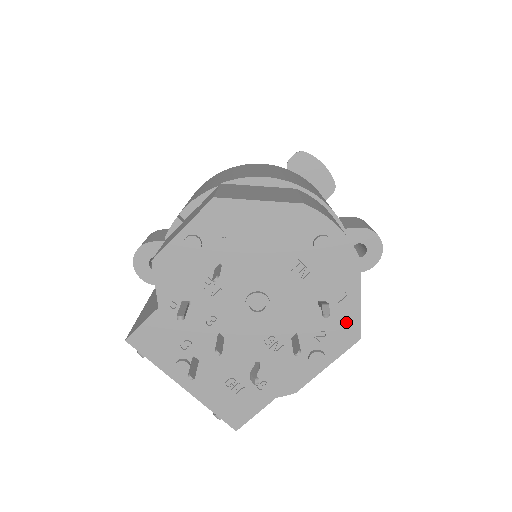
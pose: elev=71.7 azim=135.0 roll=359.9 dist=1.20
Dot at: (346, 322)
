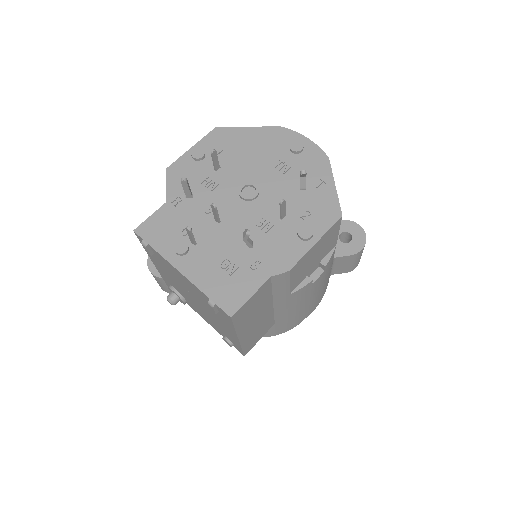
Dot at: (326, 202)
